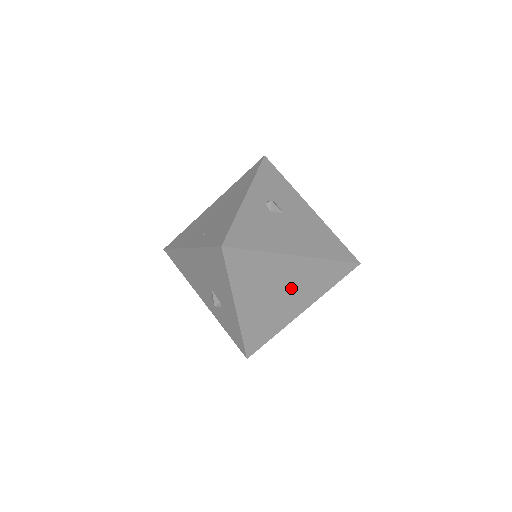
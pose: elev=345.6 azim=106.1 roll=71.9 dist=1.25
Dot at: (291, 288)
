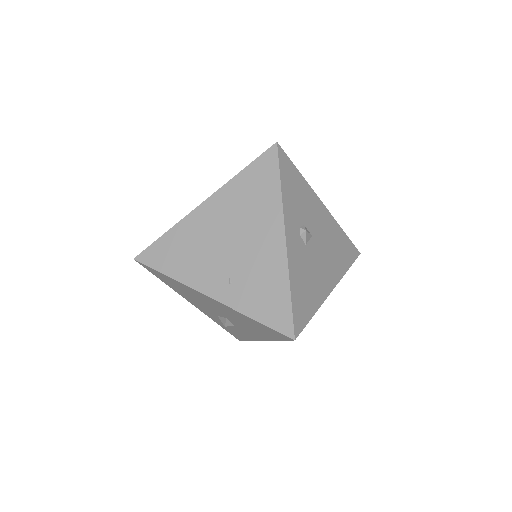
Dot at: occluded
